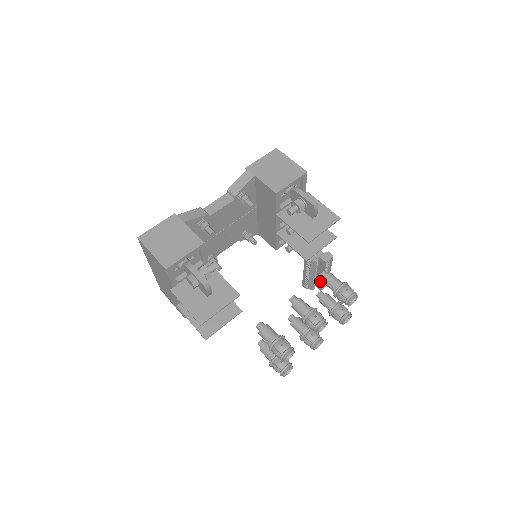
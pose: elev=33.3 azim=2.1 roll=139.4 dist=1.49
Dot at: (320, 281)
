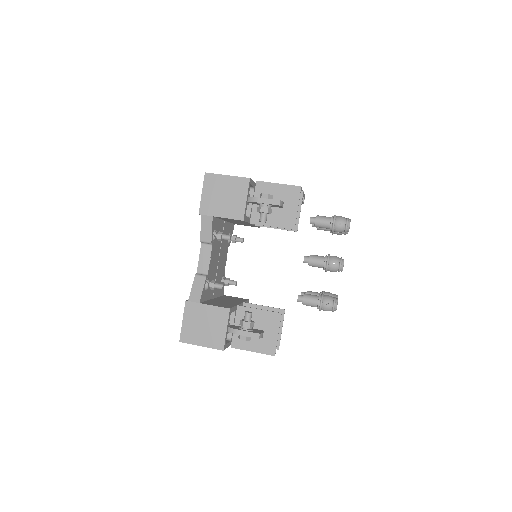
Dot at: occluded
